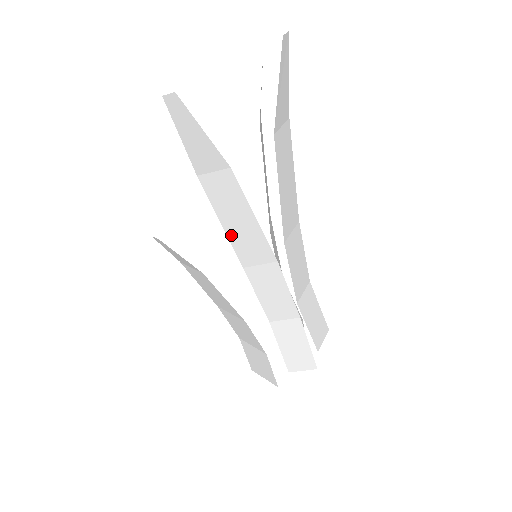
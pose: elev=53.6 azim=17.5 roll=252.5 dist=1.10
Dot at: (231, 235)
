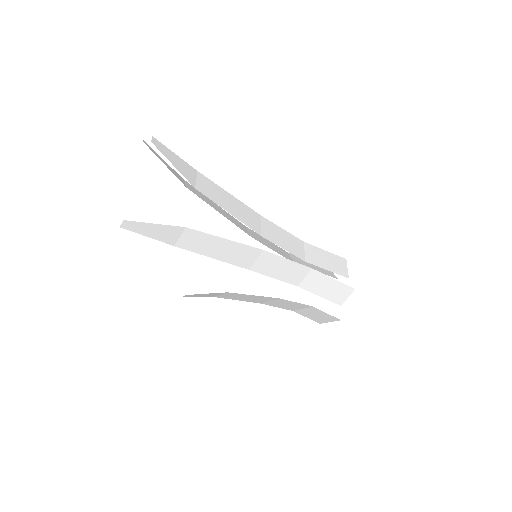
Dot at: (223, 259)
